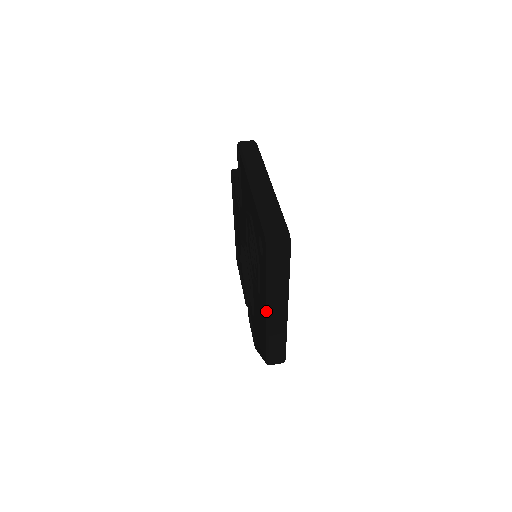
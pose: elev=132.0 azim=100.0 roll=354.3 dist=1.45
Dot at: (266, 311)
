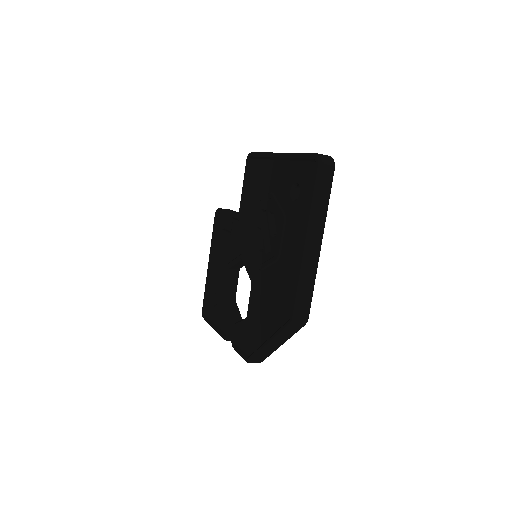
Dot at: (305, 241)
